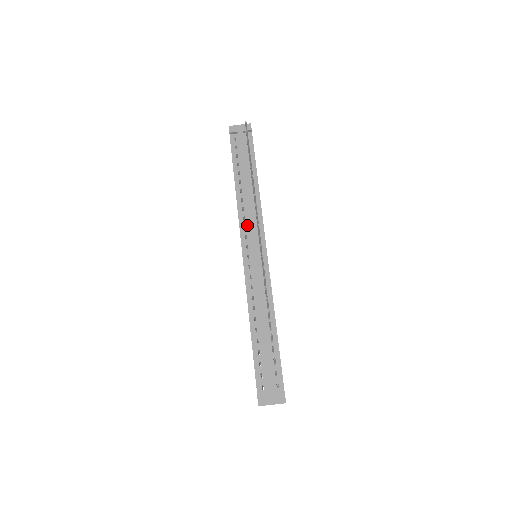
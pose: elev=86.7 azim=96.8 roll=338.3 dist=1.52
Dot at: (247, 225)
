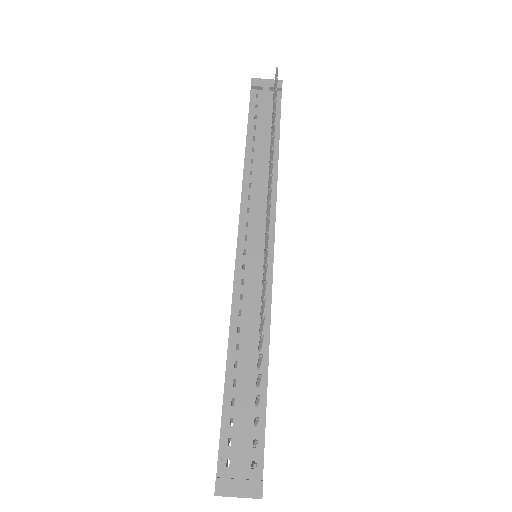
Dot at: (252, 208)
